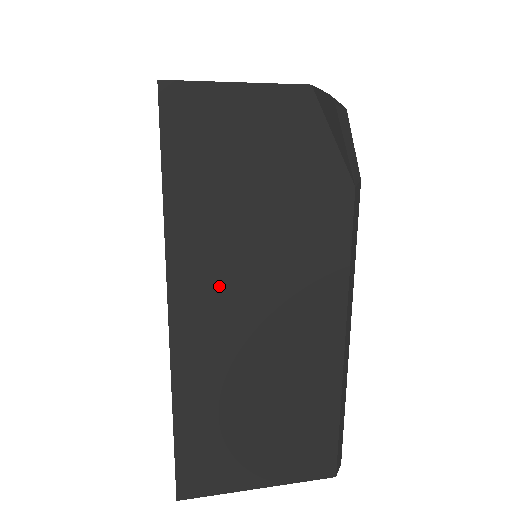
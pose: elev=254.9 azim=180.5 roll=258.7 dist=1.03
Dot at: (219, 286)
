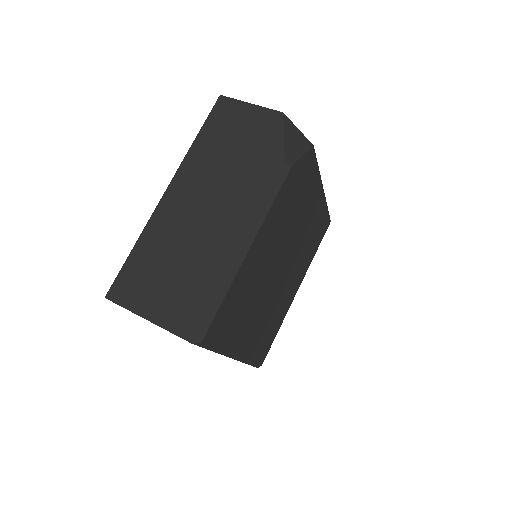
Dot at: (195, 186)
